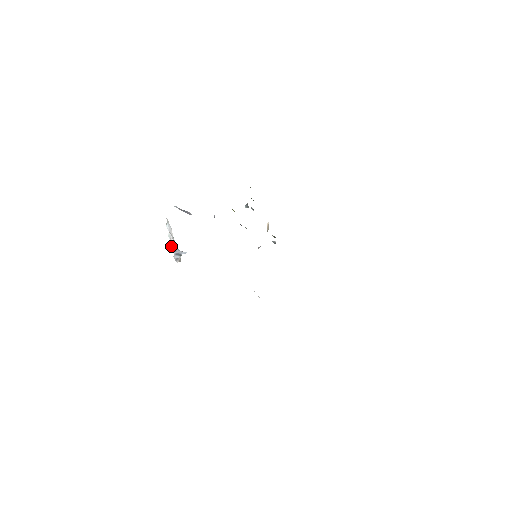
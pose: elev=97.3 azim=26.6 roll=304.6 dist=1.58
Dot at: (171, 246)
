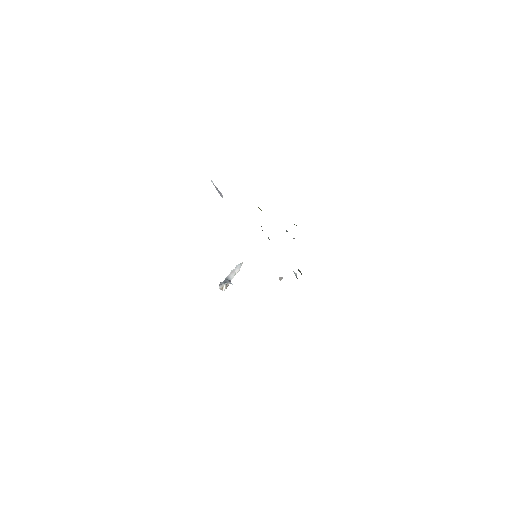
Dot at: (226, 277)
